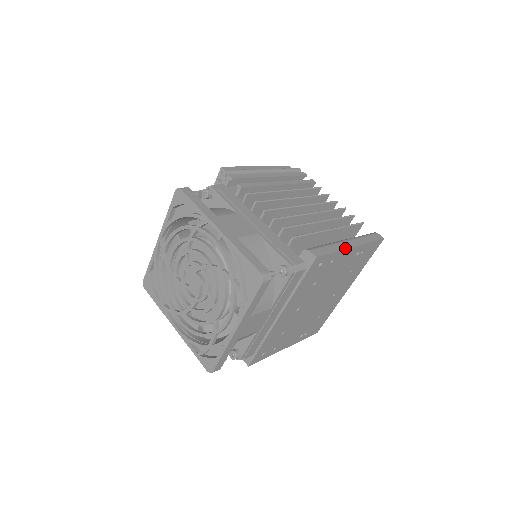
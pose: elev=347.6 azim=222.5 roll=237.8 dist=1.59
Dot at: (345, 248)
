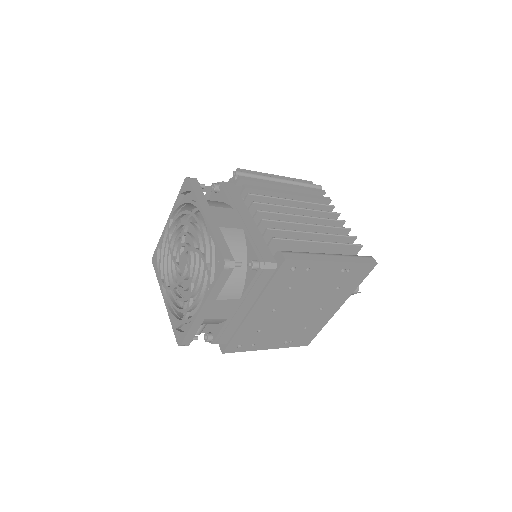
Dot at: (324, 260)
